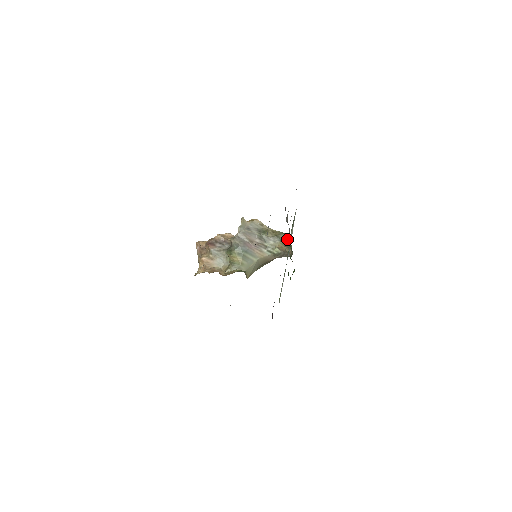
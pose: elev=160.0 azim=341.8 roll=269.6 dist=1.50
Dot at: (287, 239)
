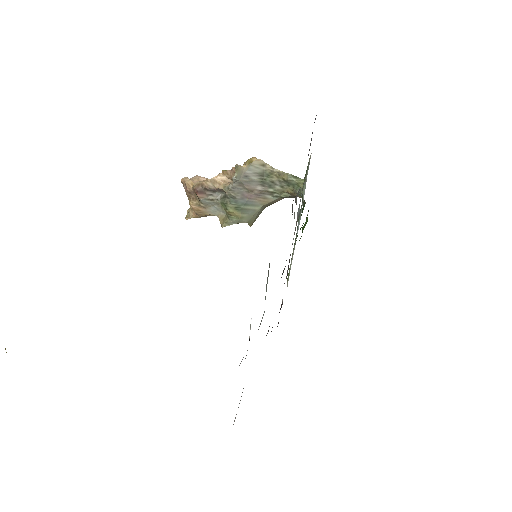
Dot at: (296, 222)
